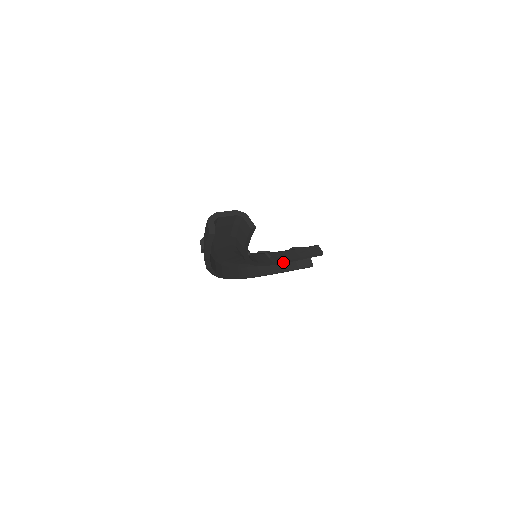
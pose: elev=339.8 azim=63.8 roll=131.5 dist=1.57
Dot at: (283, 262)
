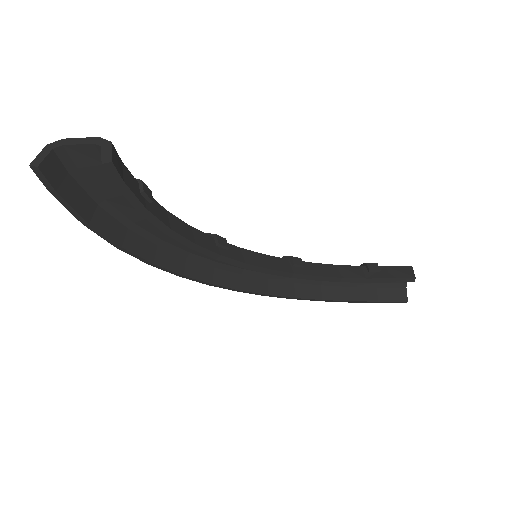
Dot at: (325, 279)
